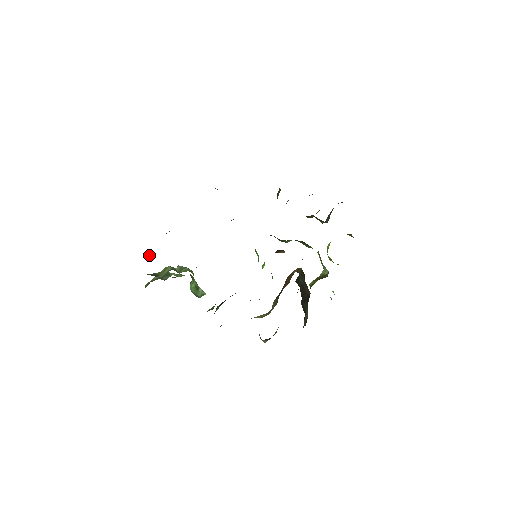
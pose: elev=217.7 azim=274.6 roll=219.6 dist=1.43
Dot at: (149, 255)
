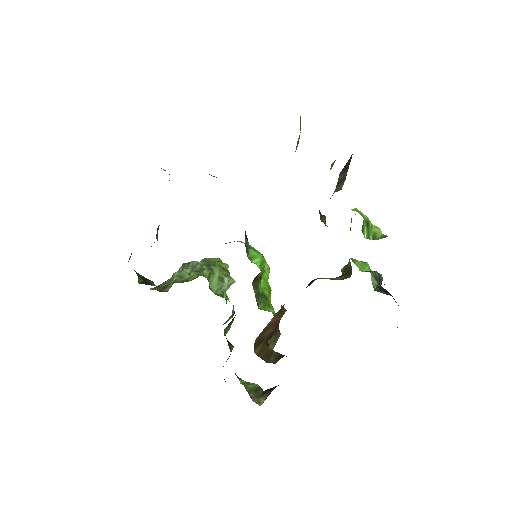
Dot at: (140, 279)
